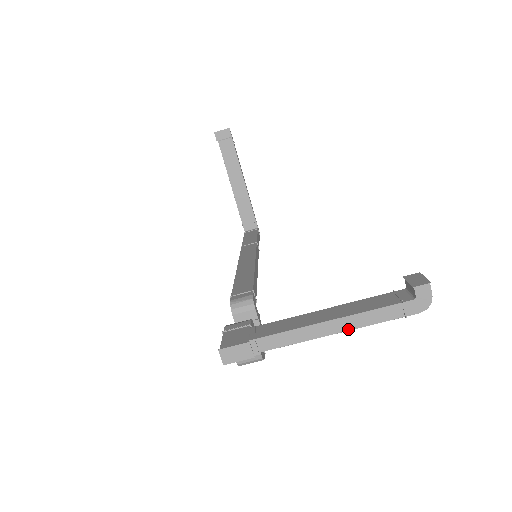
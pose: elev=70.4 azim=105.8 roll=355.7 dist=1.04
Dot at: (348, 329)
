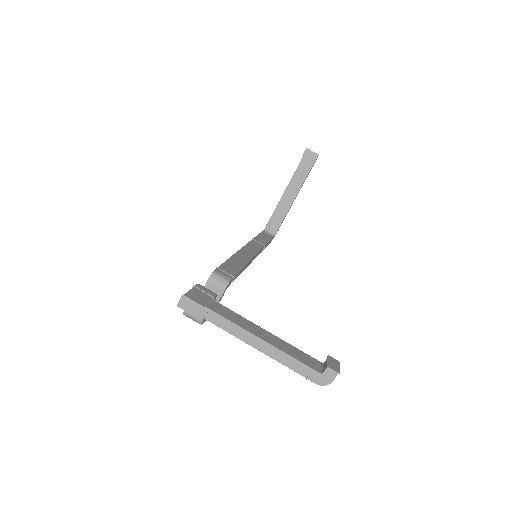
Dot at: (268, 354)
